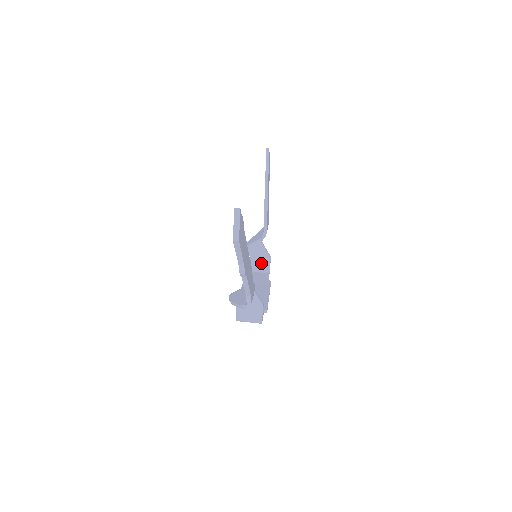
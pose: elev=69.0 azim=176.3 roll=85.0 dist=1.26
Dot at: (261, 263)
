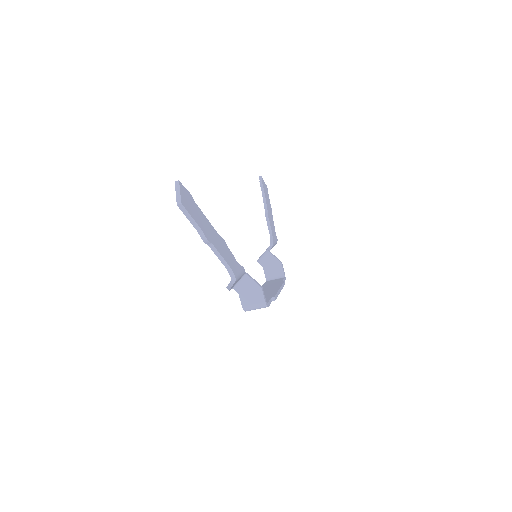
Dot at: (274, 270)
